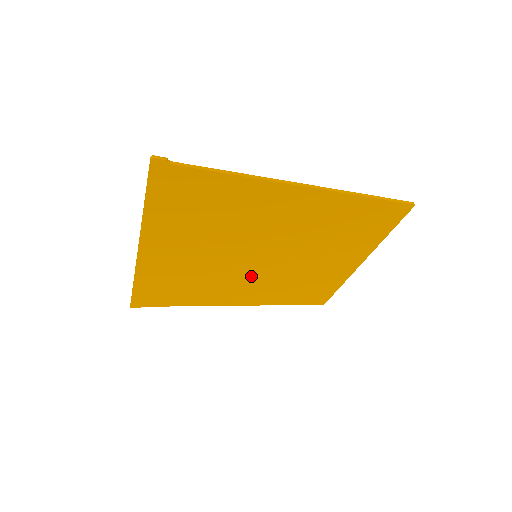
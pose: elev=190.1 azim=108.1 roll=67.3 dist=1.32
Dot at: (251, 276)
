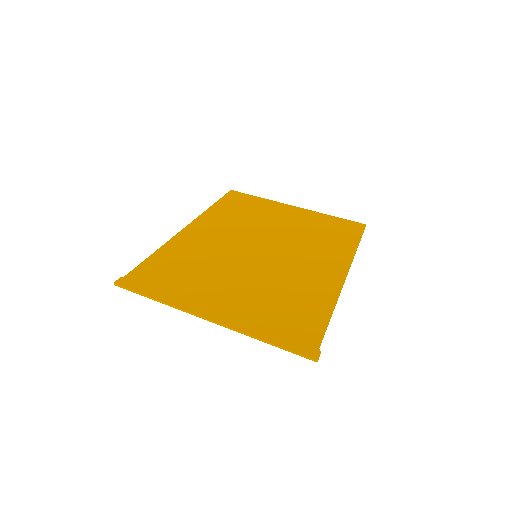
Dot at: (230, 245)
